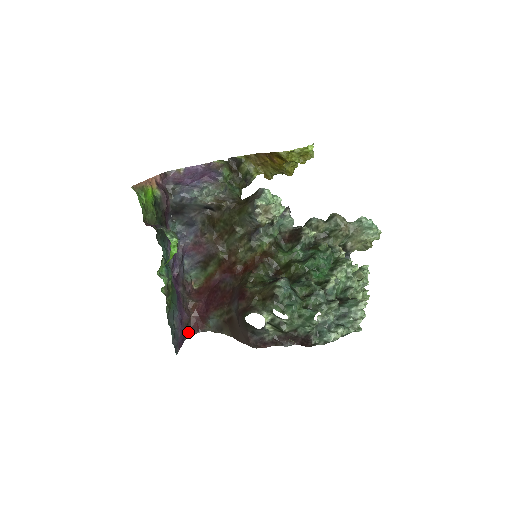
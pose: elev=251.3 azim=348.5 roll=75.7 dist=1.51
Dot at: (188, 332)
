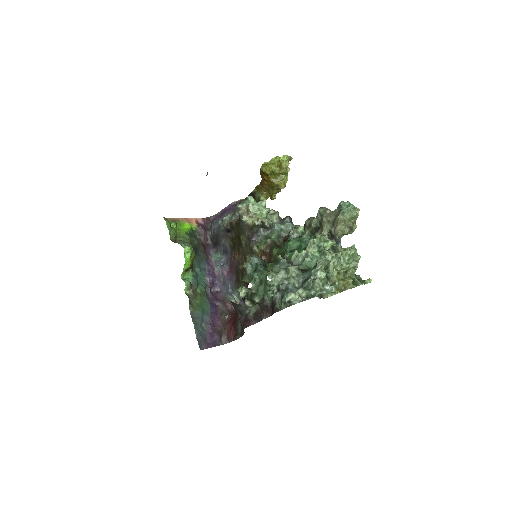
Dot at: (223, 340)
